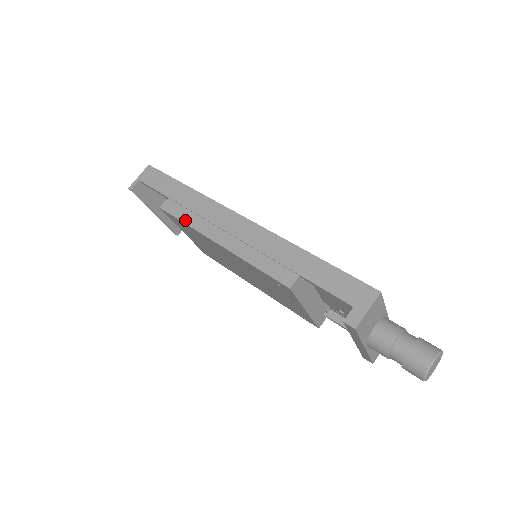
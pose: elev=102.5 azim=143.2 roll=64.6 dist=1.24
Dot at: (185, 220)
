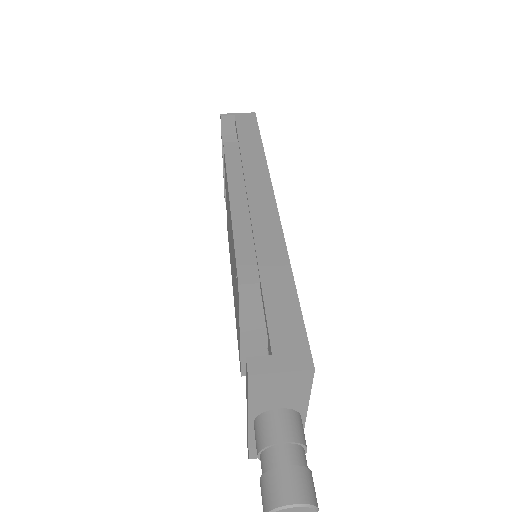
Dot at: (229, 165)
